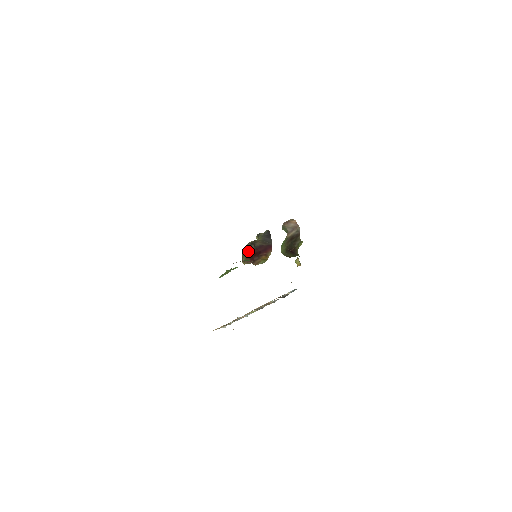
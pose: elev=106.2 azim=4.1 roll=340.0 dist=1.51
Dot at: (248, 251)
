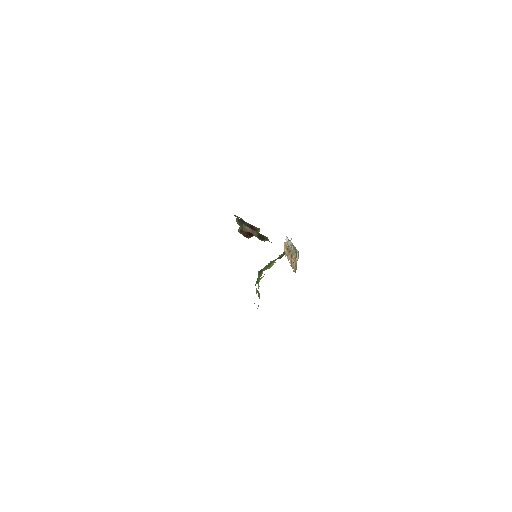
Dot at: (245, 236)
